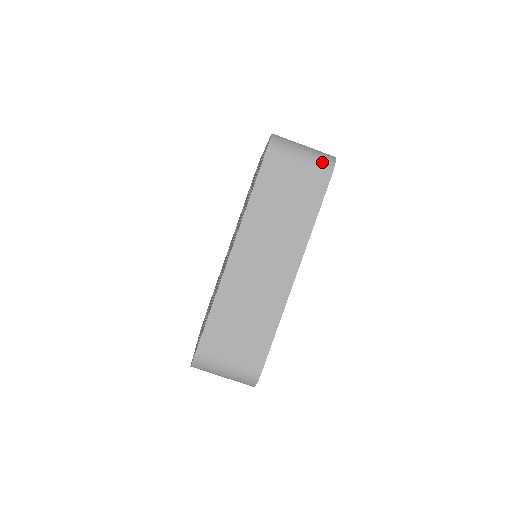
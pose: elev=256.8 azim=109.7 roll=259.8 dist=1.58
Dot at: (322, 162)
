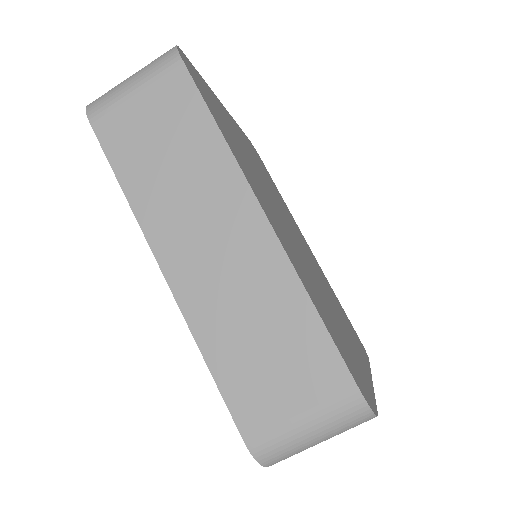
Dot at: (160, 63)
